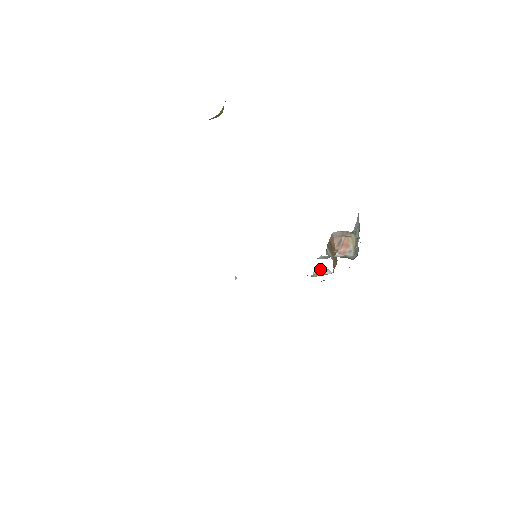
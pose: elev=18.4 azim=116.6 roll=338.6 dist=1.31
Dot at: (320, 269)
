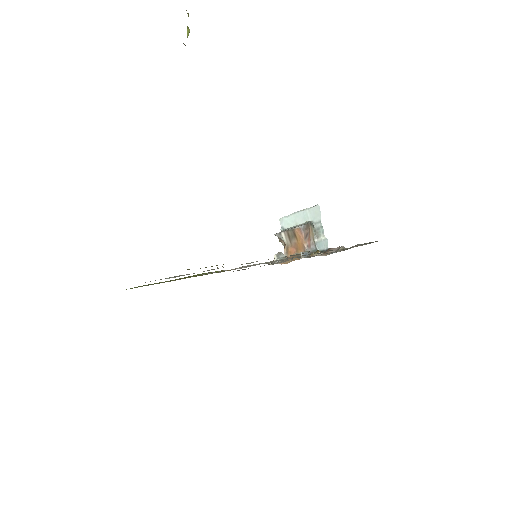
Dot at: (278, 253)
